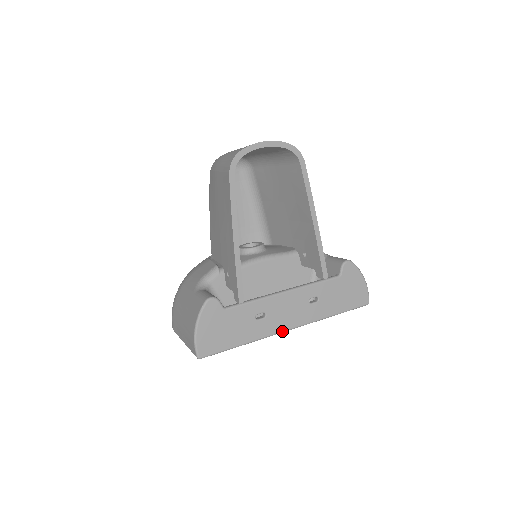
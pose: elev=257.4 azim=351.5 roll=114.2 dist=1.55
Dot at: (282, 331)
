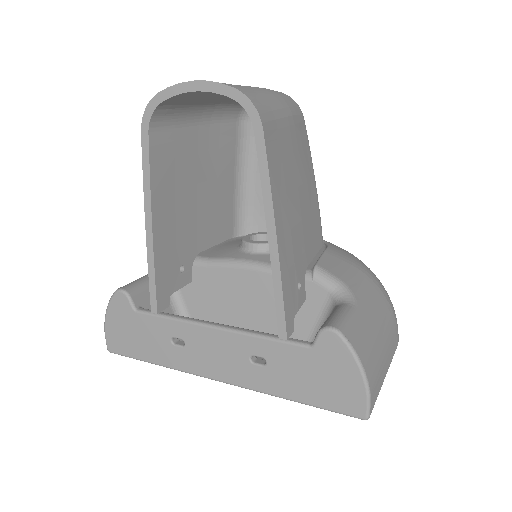
Dot at: (206, 376)
